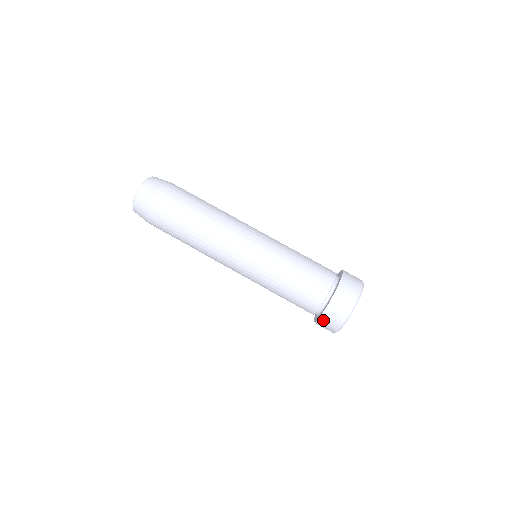
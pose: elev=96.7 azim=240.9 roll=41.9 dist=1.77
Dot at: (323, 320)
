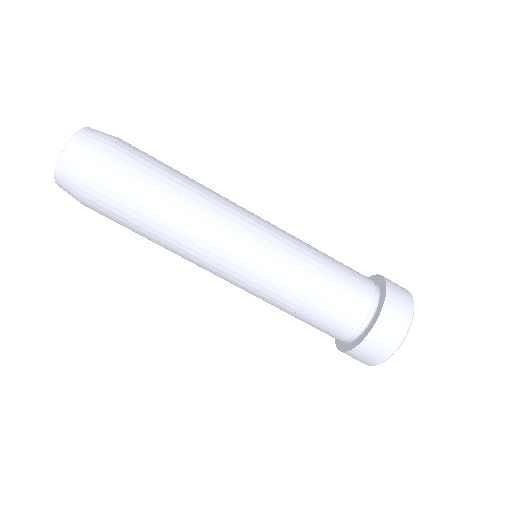
Dot at: (371, 340)
